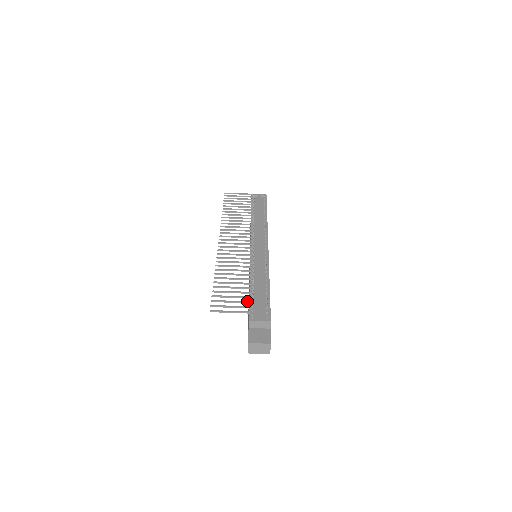
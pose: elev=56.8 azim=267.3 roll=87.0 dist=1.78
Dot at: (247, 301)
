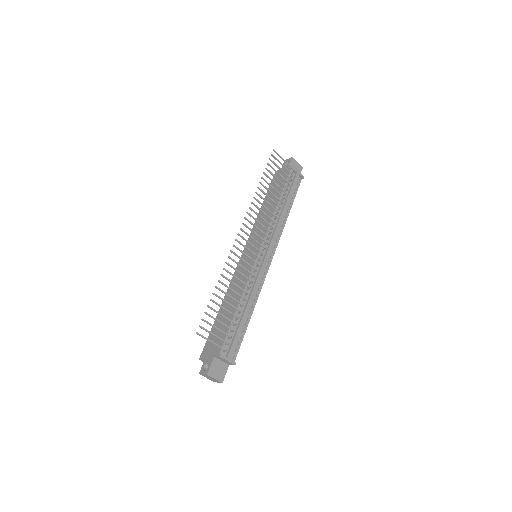
Dot at: (229, 335)
